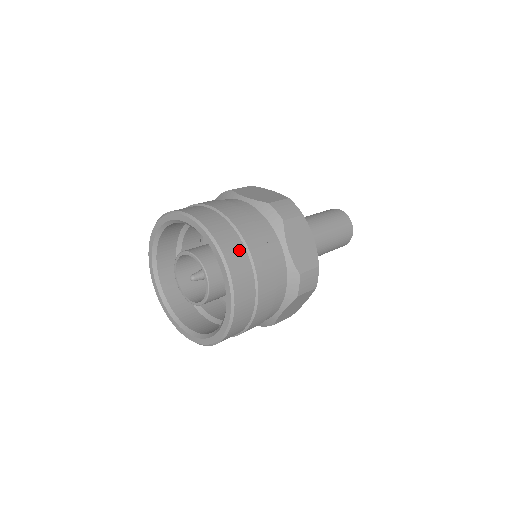
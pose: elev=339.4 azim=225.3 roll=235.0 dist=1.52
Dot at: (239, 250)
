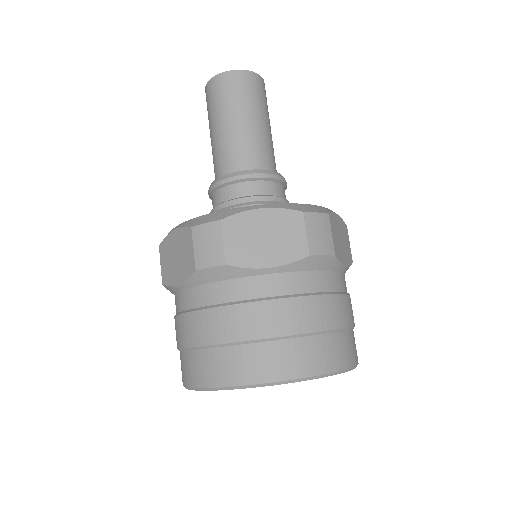
Dot at: (346, 342)
